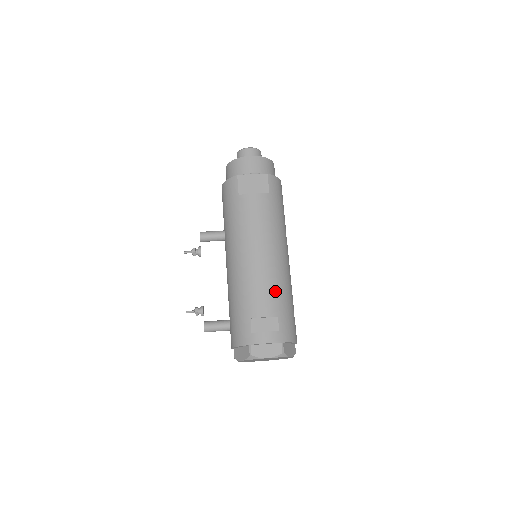
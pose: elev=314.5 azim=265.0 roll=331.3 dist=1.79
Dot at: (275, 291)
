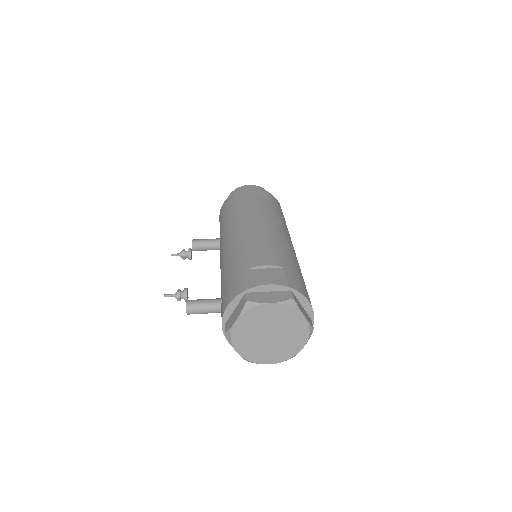
Dot at: (278, 251)
